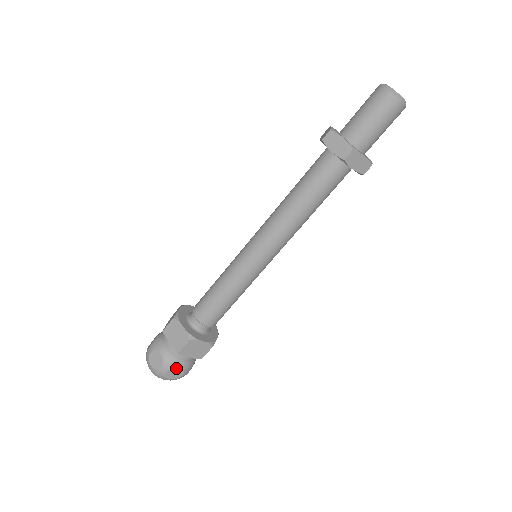
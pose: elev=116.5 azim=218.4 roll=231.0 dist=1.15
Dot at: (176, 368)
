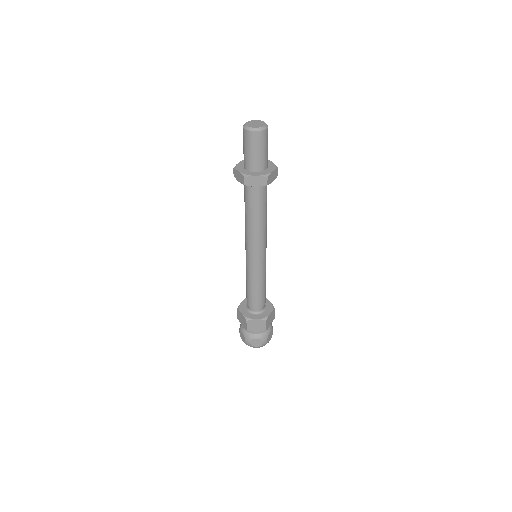
Dot at: (269, 335)
